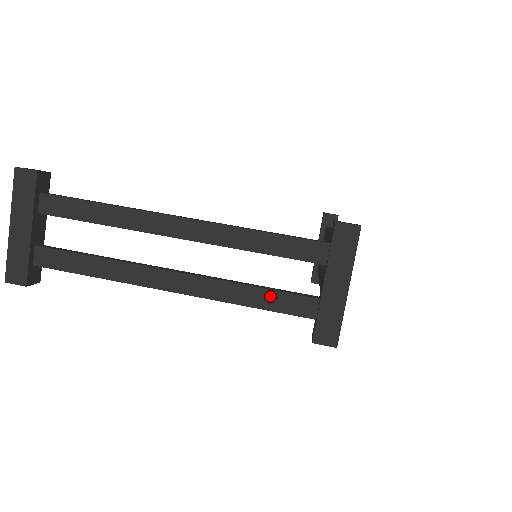
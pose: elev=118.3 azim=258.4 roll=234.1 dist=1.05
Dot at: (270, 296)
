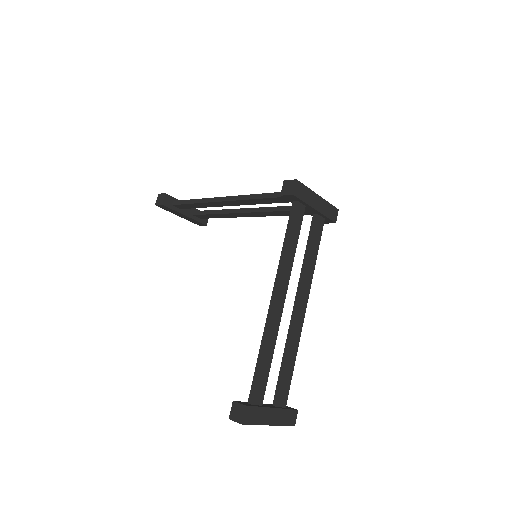
Dot at: occluded
